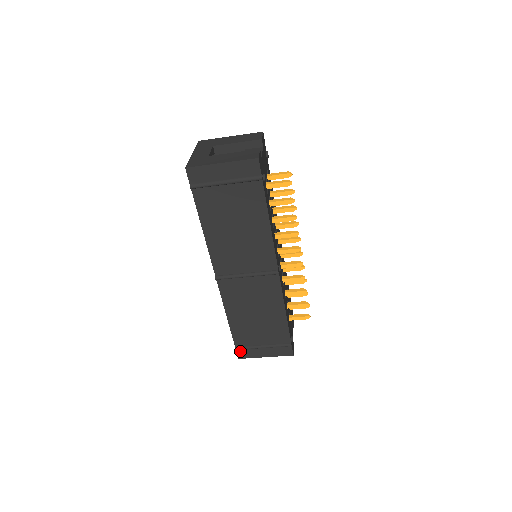
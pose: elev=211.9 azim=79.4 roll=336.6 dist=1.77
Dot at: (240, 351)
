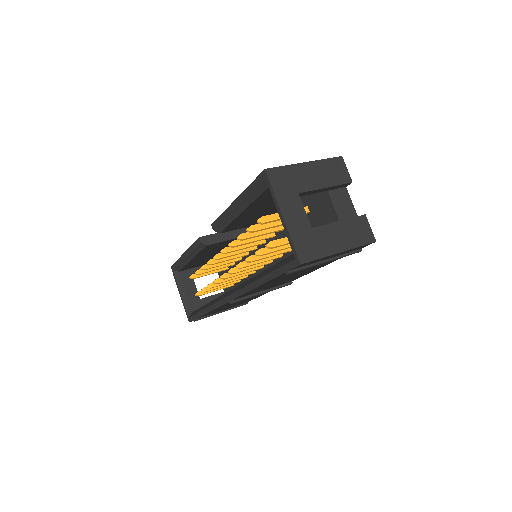
Dot at: occluded
